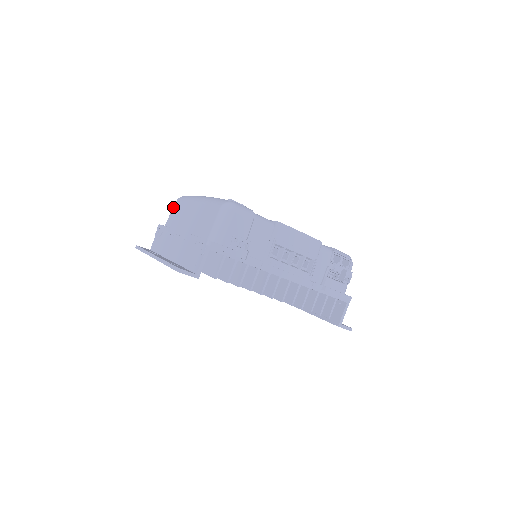
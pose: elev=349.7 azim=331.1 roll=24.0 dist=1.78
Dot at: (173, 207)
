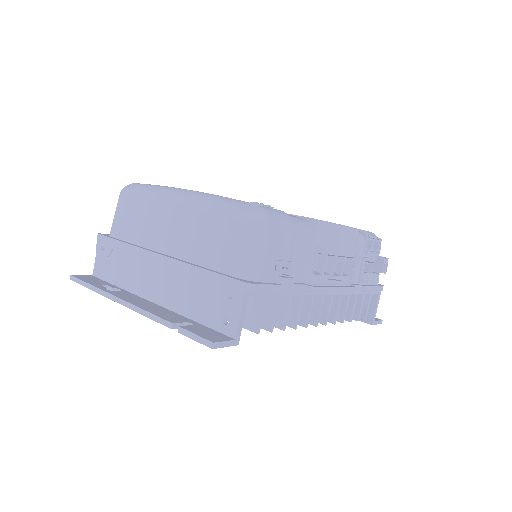
Dot at: (118, 205)
